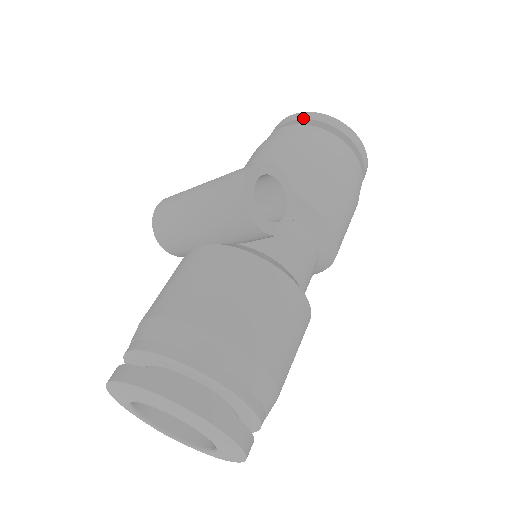
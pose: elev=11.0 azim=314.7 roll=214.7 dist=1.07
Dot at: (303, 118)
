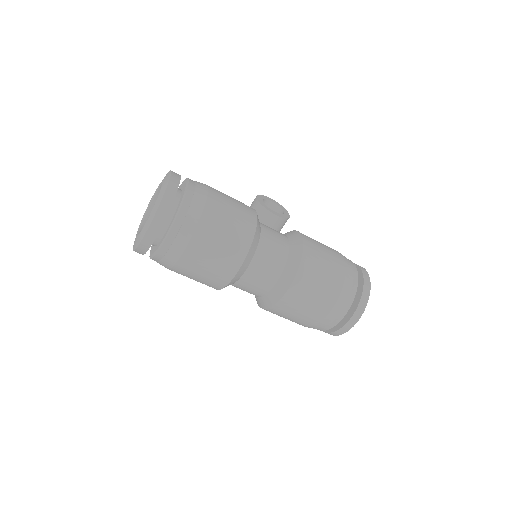
Dot at: occluded
